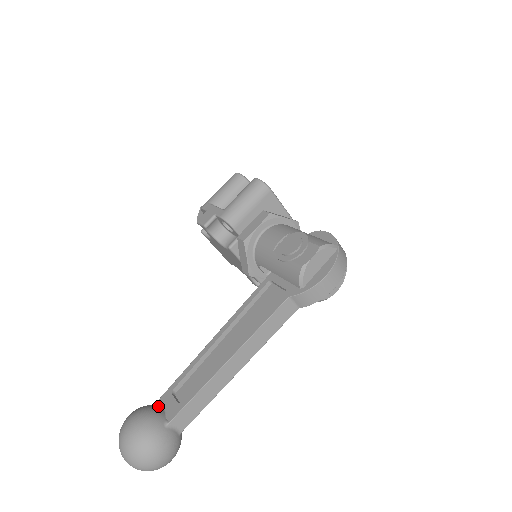
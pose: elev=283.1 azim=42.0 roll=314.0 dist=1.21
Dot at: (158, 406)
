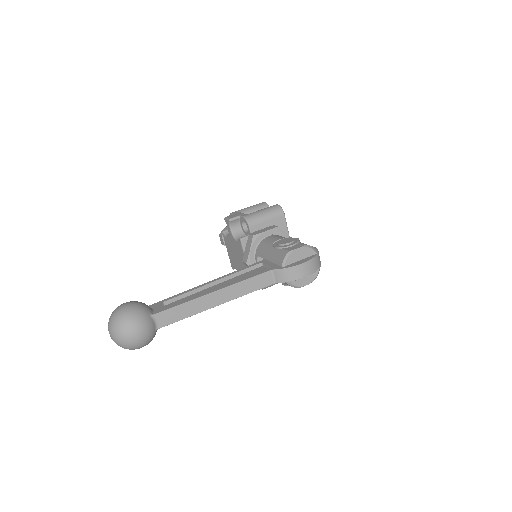
Dot at: (149, 306)
